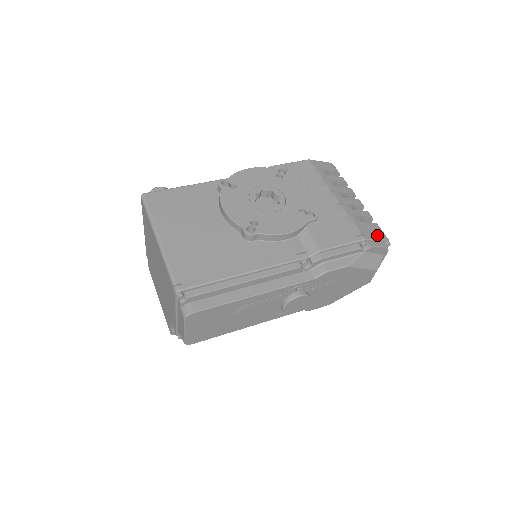
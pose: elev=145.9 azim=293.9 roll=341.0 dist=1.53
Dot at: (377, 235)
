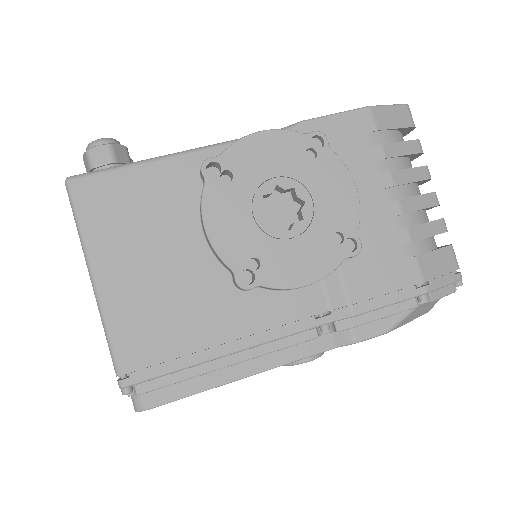
Dot at: (447, 275)
